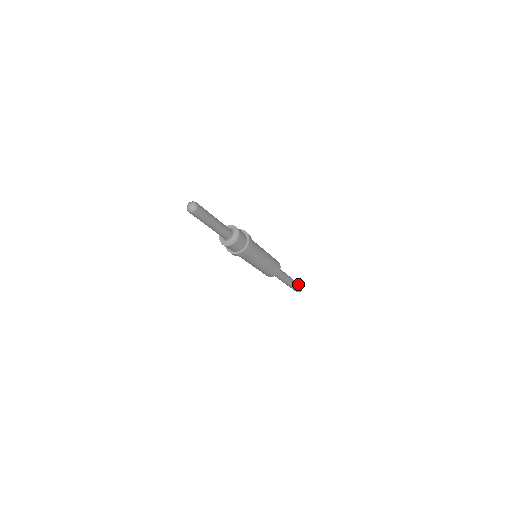
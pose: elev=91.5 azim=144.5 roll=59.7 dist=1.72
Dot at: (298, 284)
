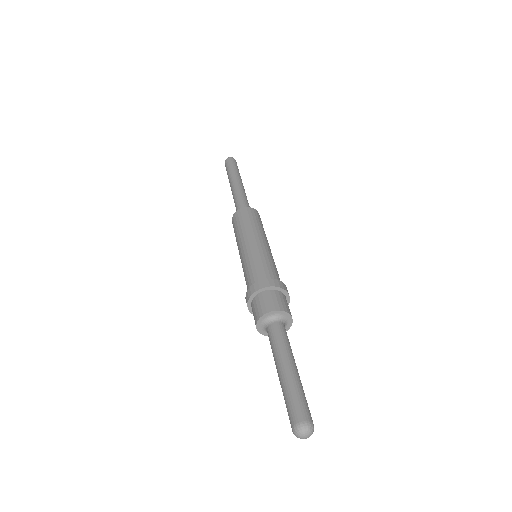
Dot at: (237, 166)
